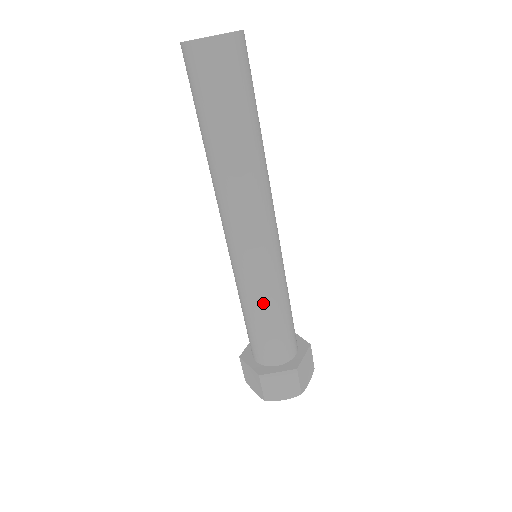
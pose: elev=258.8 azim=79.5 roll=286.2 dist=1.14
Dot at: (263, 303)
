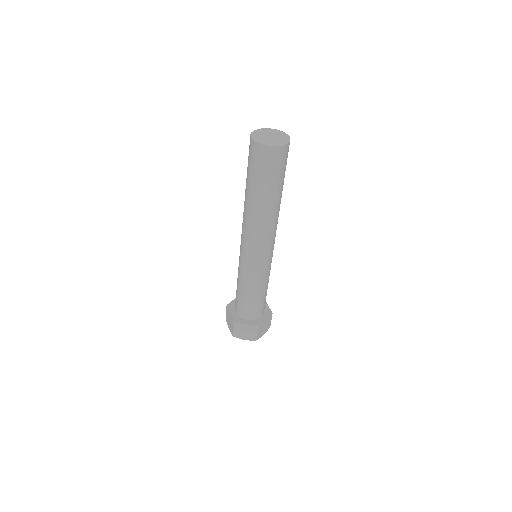
Dot at: (250, 285)
